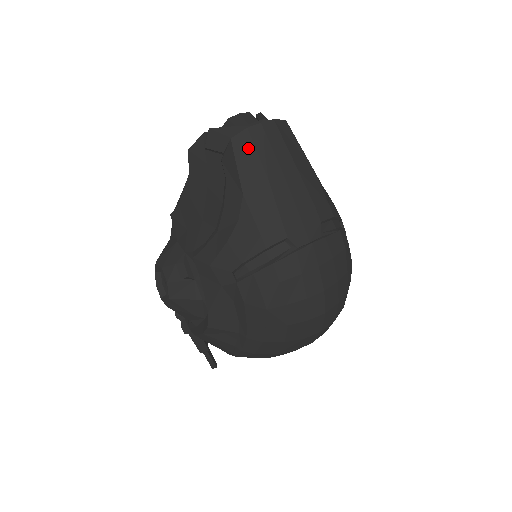
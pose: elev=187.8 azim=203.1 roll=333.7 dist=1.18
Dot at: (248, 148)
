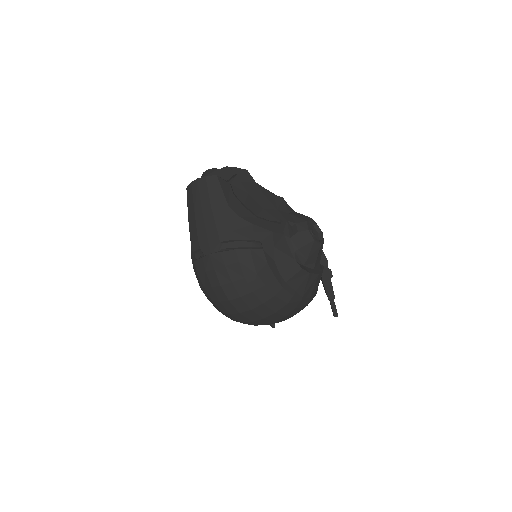
Dot at: (191, 194)
